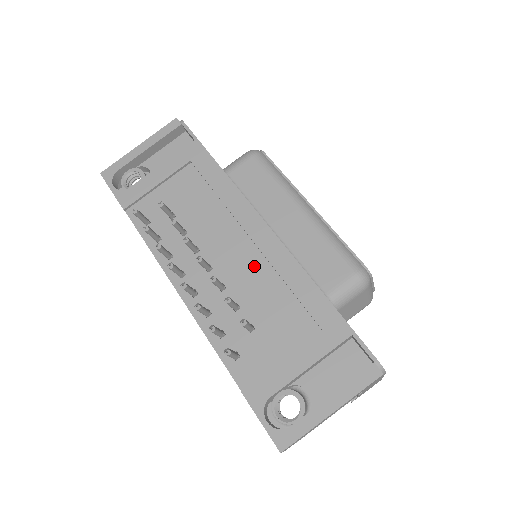
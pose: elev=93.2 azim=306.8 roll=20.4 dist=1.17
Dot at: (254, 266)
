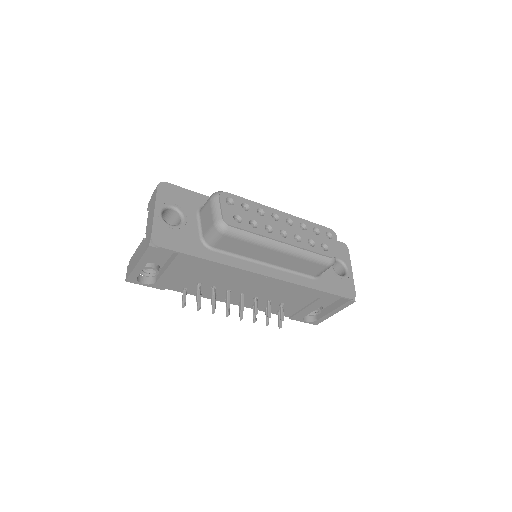
Dot at: (269, 288)
